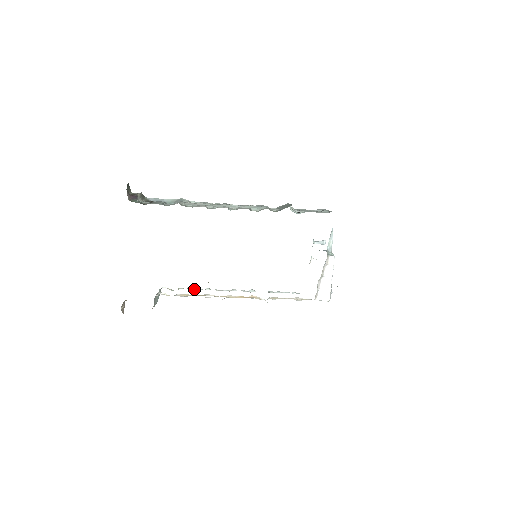
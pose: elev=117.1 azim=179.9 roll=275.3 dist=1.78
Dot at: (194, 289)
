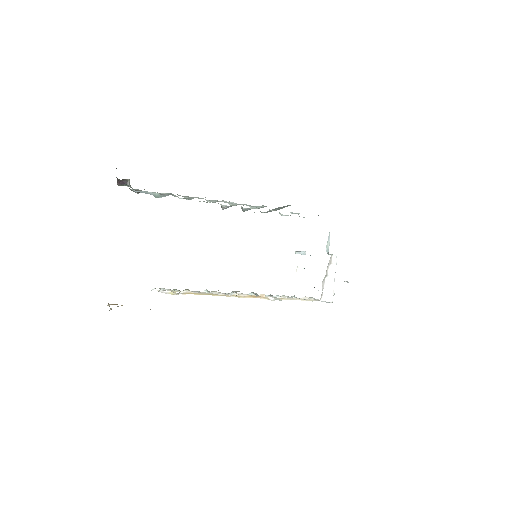
Dot at: occluded
